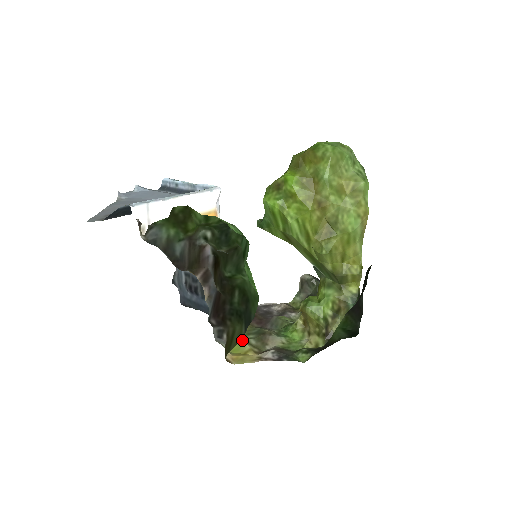
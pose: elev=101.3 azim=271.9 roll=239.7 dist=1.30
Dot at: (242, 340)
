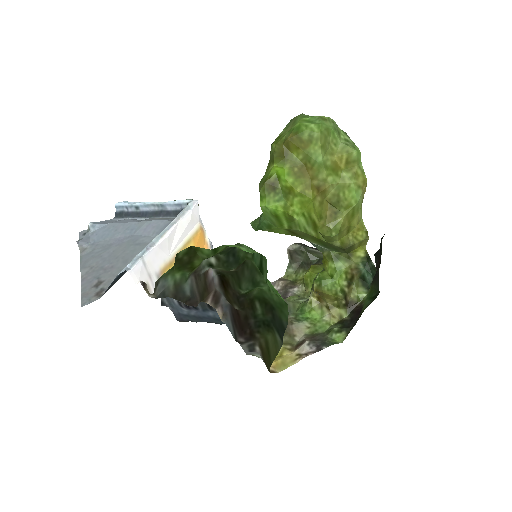
Dot at: occluded
